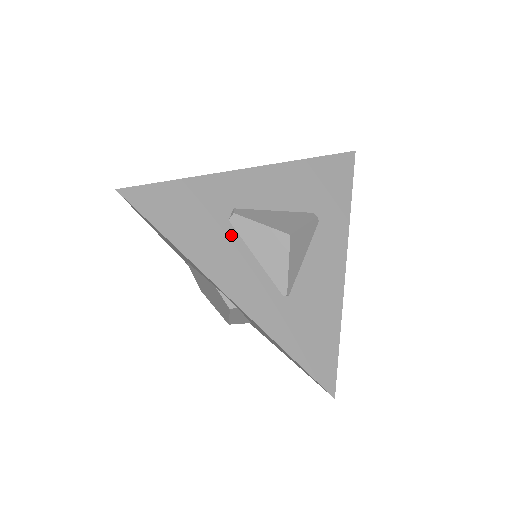
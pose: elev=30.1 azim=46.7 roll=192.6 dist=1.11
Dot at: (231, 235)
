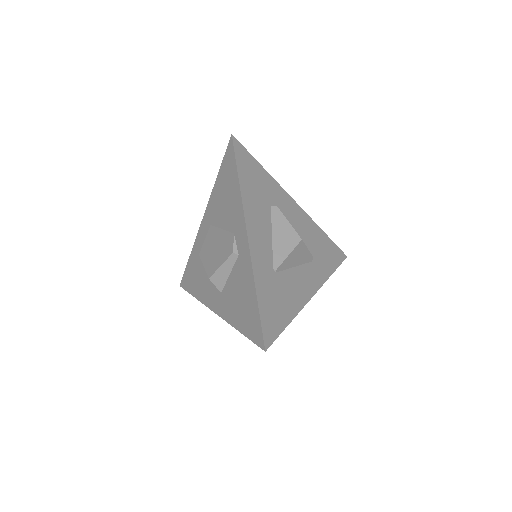
Dot at: (268, 213)
